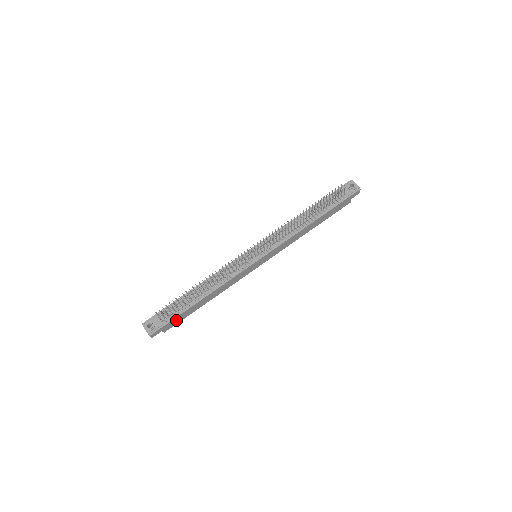
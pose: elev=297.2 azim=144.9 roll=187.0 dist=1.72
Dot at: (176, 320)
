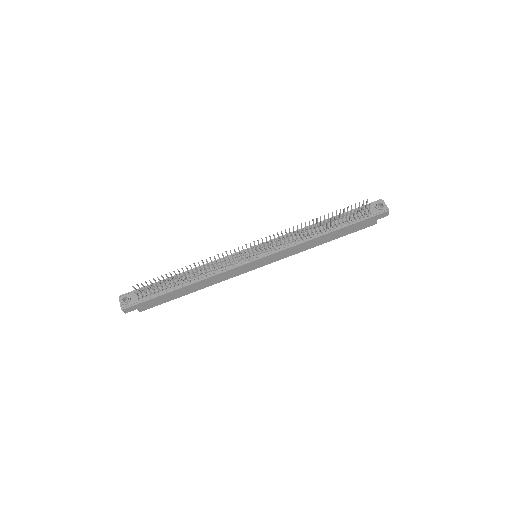
Dot at: (154, 301)
